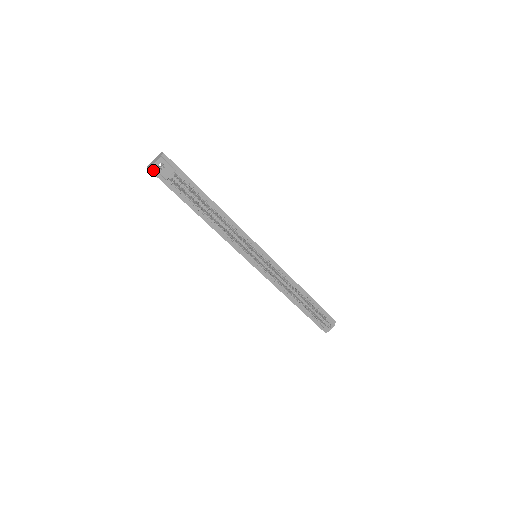
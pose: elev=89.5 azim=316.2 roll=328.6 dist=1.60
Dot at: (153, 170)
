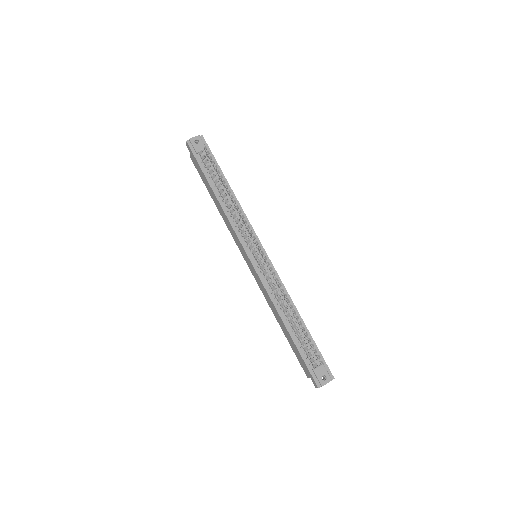
Dot at: (189, 143)
